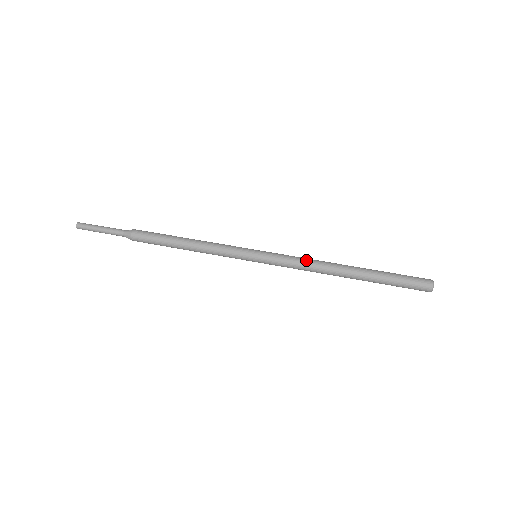
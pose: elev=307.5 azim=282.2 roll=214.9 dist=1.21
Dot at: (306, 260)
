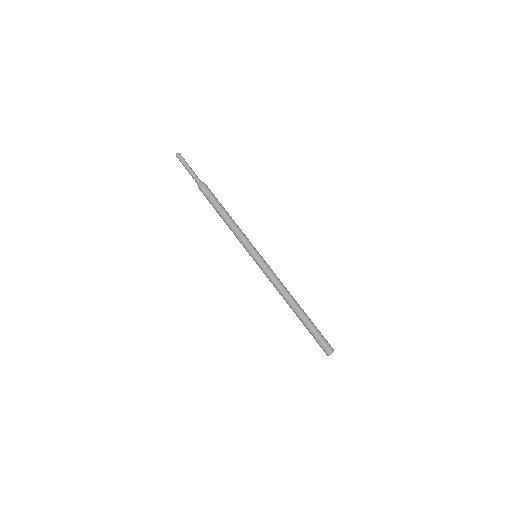
Dot at: (279, 282)
